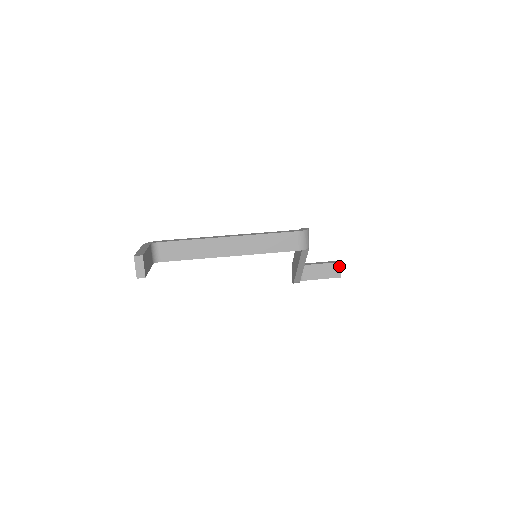
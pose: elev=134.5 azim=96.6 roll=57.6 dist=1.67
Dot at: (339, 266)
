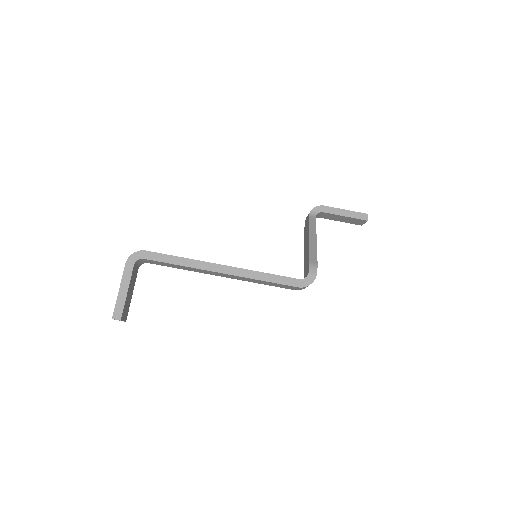
Dot at: (364, 222)
